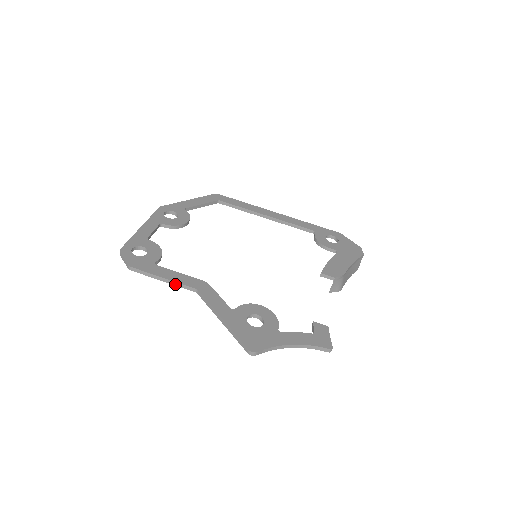
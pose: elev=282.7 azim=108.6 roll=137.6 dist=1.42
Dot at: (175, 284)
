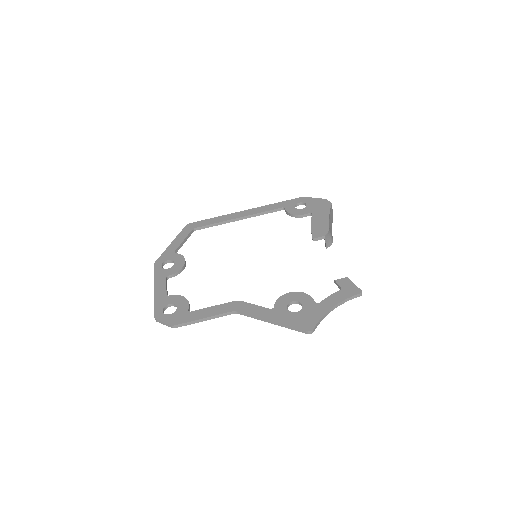
Dot at: (216, 317)
